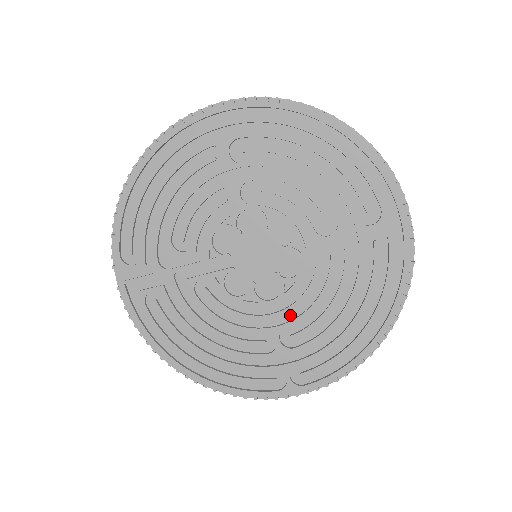
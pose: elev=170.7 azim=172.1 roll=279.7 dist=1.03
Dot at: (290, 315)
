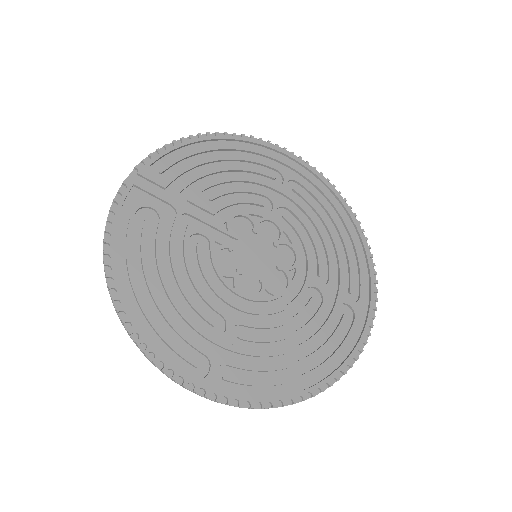
Dot at: (250, 319)
